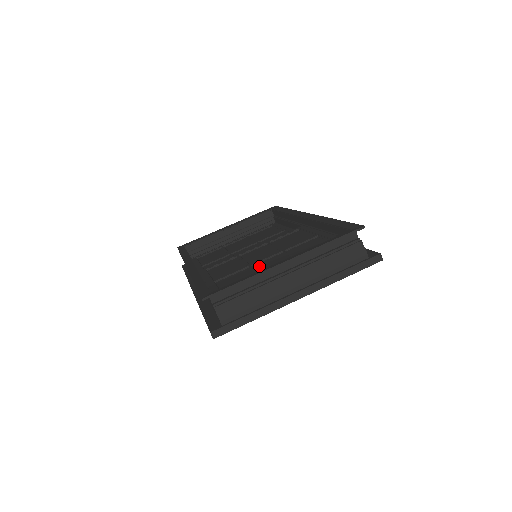
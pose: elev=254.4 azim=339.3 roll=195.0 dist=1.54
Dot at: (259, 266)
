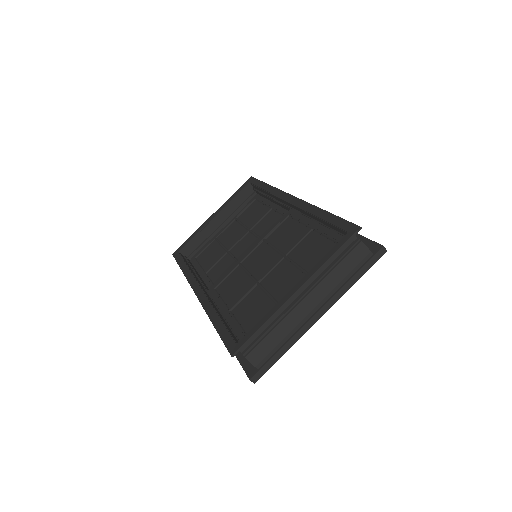
Dot at: (267, 283)
